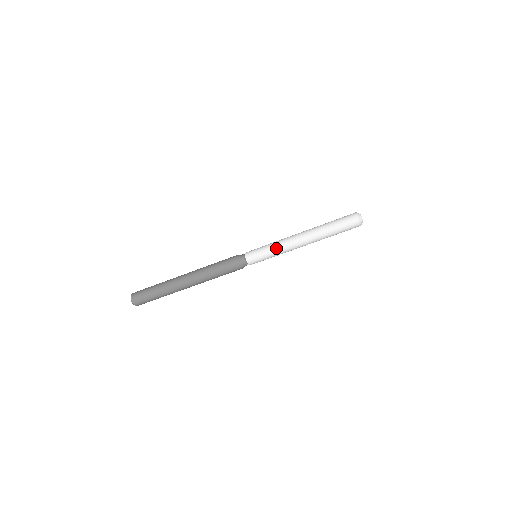
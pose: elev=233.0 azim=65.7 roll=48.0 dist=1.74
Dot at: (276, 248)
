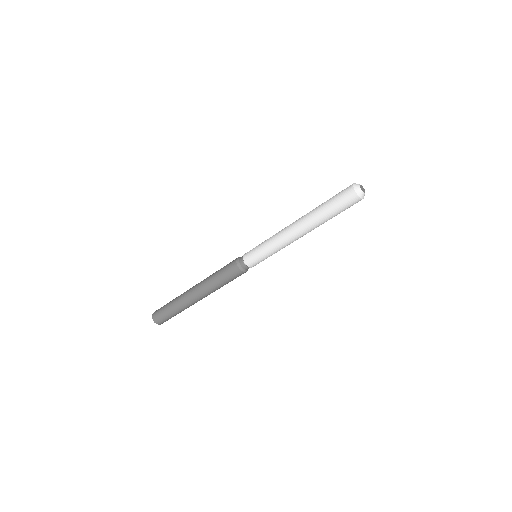
Dot at: (275, 249)
